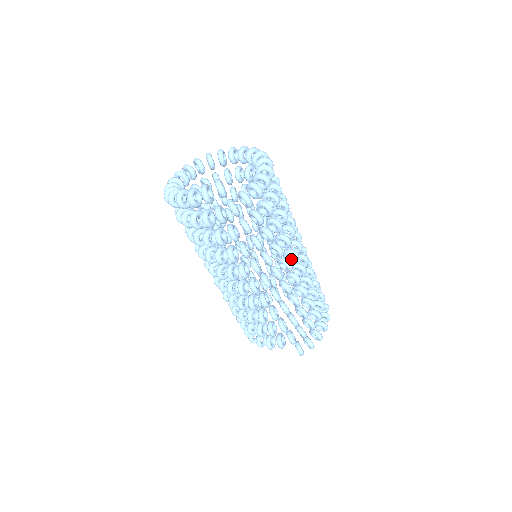
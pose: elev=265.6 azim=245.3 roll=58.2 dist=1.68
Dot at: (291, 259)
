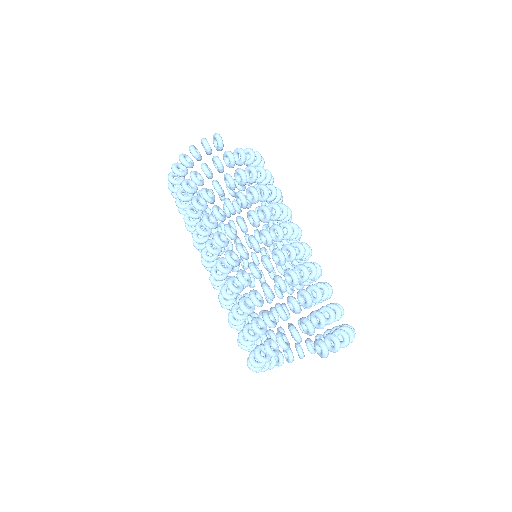
Dot at: occluded
